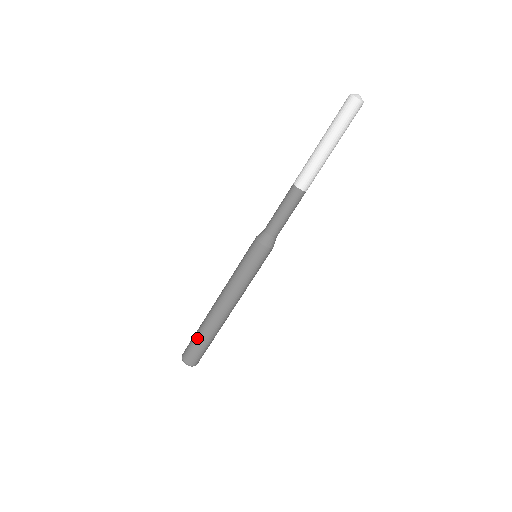
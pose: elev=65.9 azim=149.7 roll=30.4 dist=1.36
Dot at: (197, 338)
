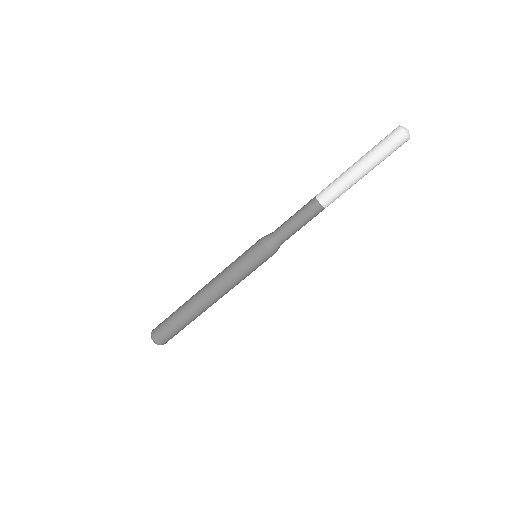
Dot at: (173, 319)
